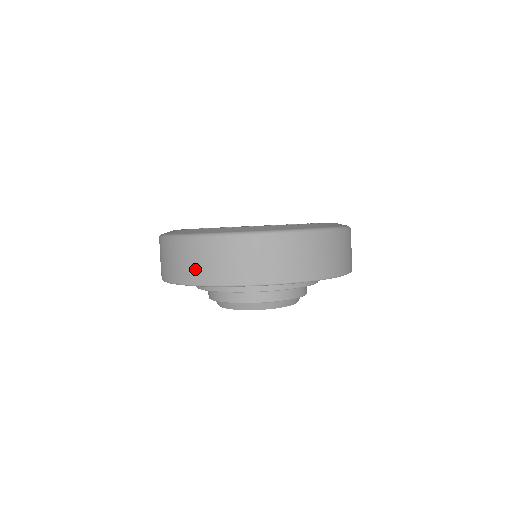
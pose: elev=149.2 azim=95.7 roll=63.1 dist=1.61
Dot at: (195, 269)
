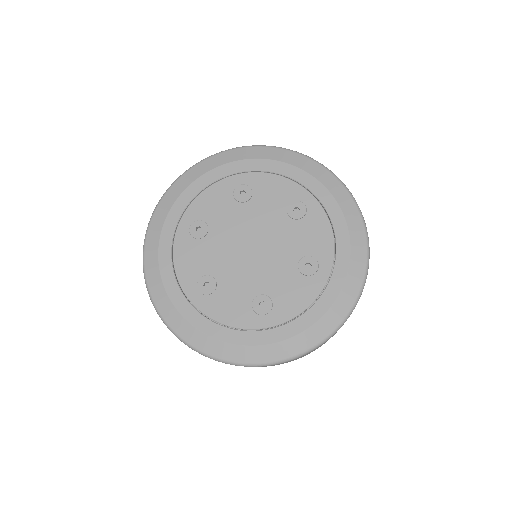
Dot at: occluded
